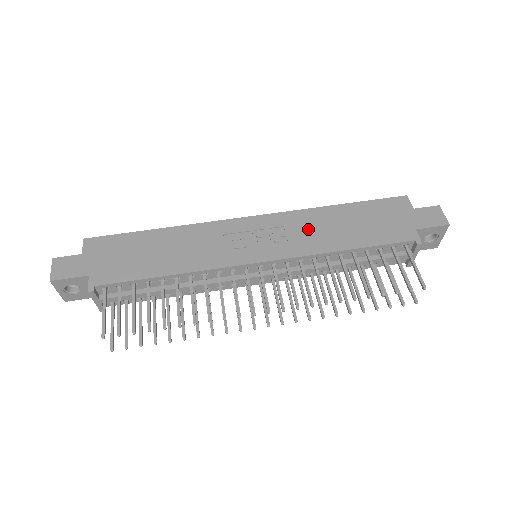
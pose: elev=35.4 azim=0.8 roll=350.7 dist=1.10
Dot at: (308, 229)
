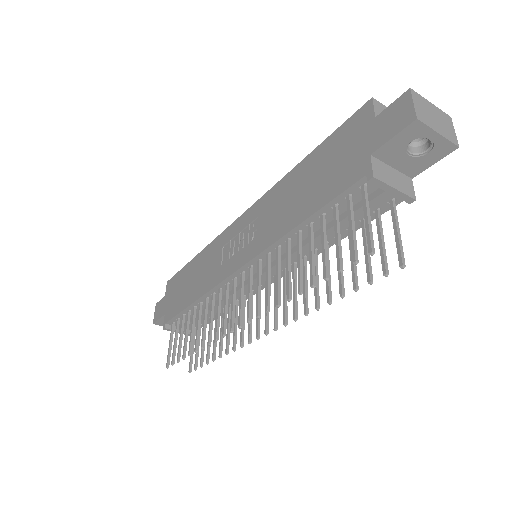
Dot at: (273, 211)
